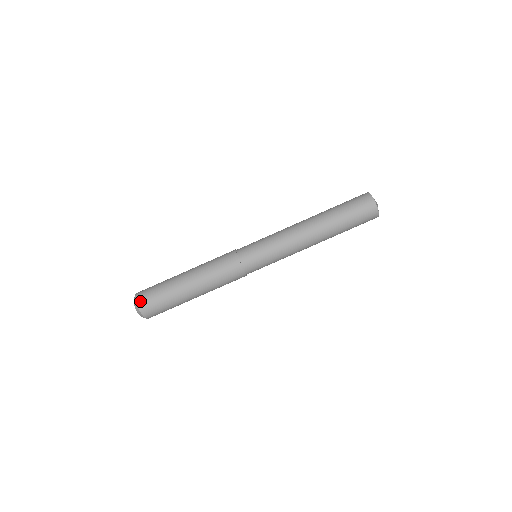
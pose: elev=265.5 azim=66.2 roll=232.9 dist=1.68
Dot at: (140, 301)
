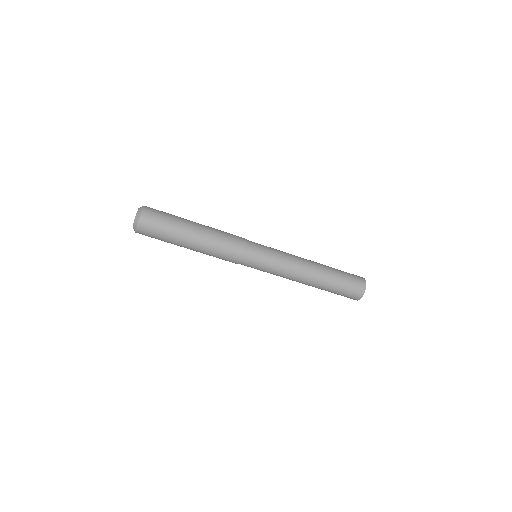
Dot at: (140, 230)
